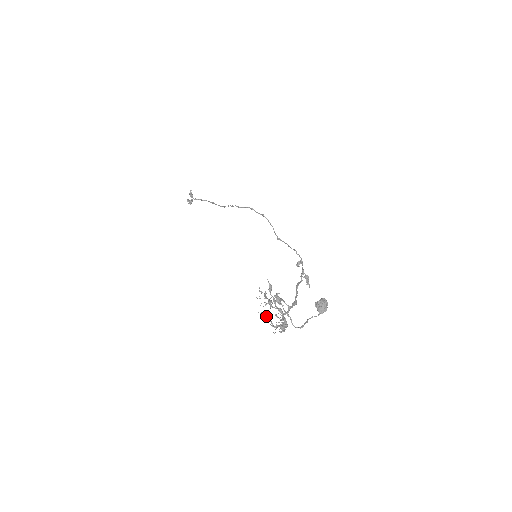
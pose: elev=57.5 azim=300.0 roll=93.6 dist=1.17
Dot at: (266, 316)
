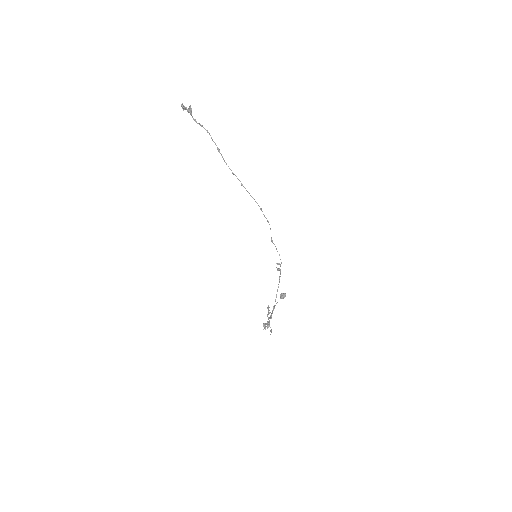
Dot at: (265, 329)
